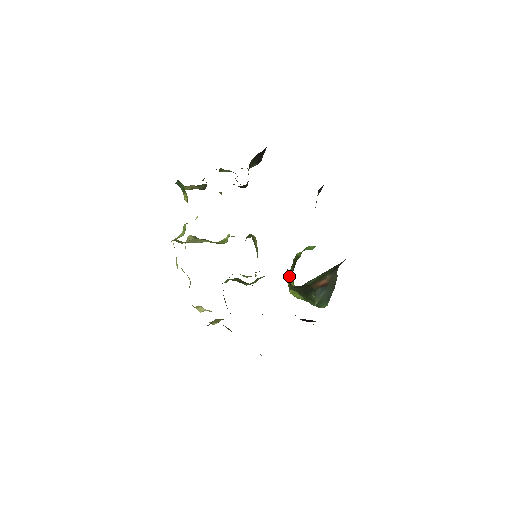
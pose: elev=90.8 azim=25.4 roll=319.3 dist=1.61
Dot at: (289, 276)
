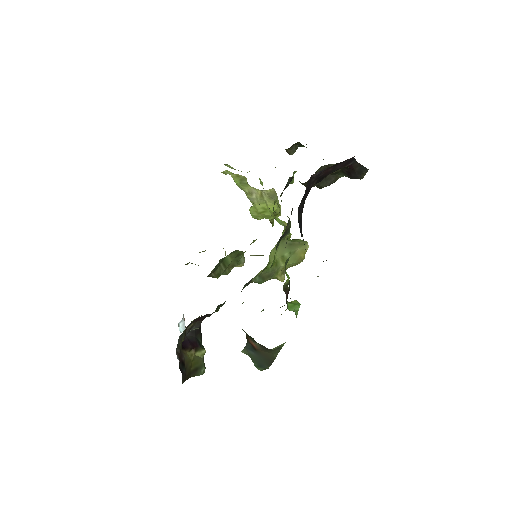
Dot at: occluded
